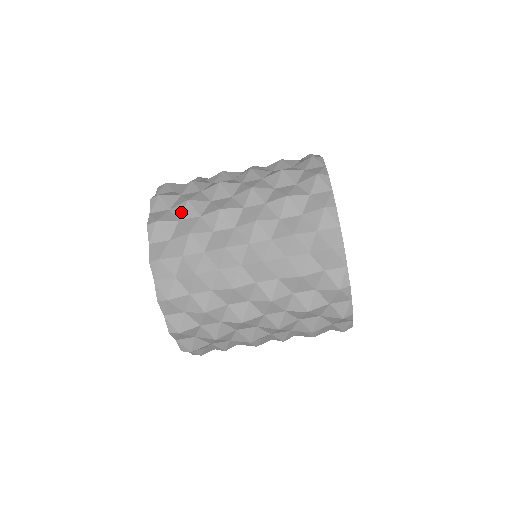
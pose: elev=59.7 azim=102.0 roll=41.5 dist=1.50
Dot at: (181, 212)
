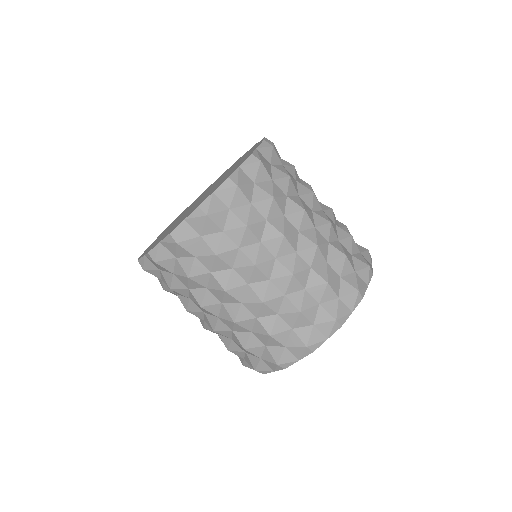
Dot at: (232, 227)
